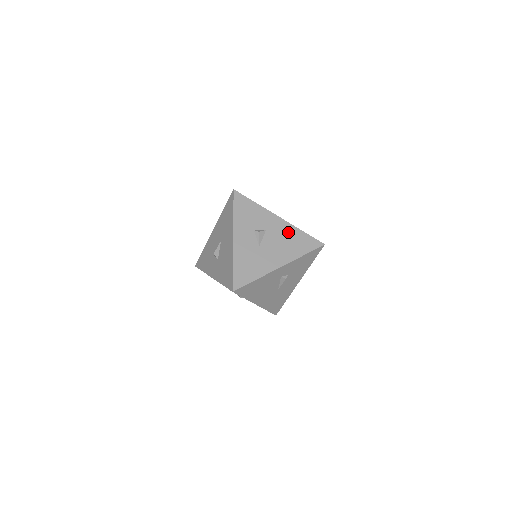
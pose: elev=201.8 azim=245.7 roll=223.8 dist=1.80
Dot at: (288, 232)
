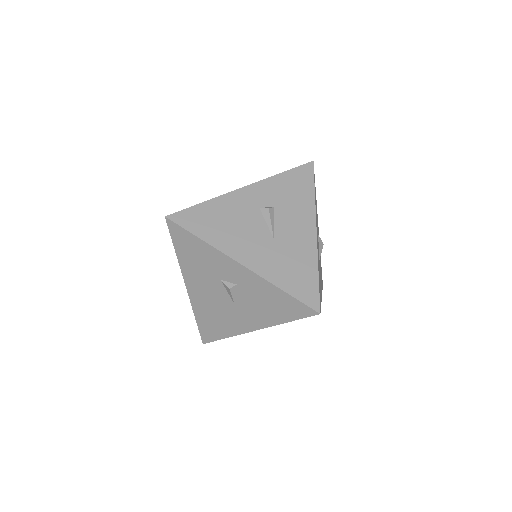
Dot at: occluded
